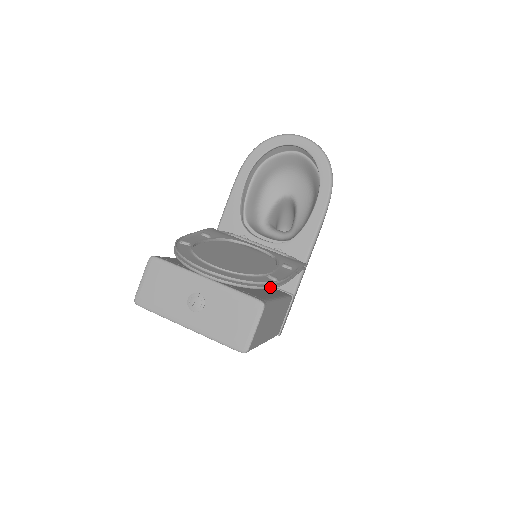
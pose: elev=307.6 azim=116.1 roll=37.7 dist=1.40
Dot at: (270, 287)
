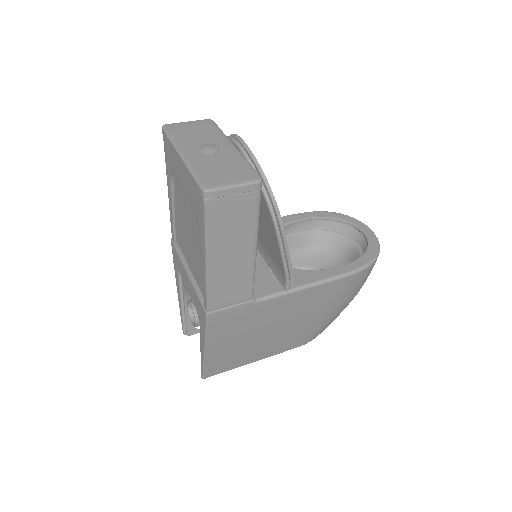
Dot at: (270, 203)
